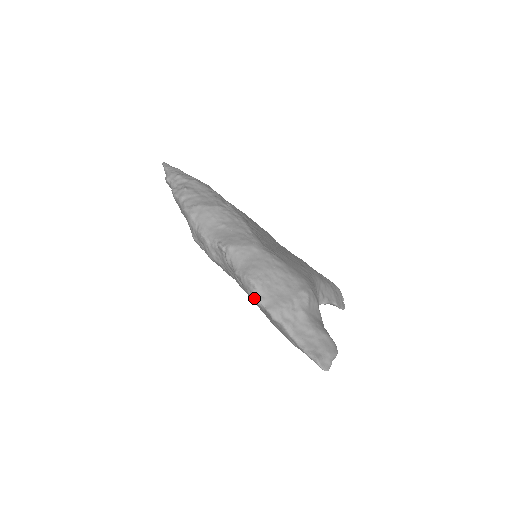
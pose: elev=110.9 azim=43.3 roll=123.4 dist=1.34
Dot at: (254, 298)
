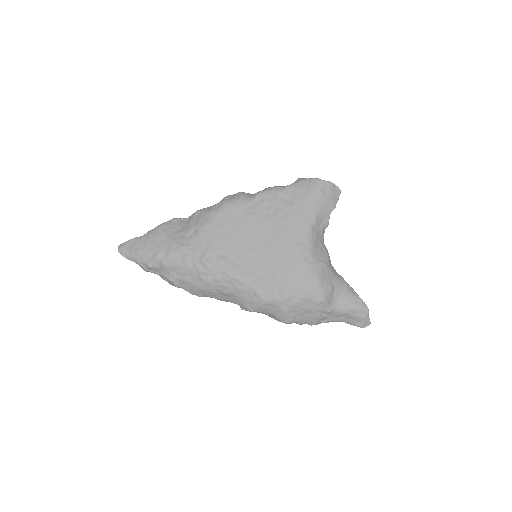
Dot at: occluded
